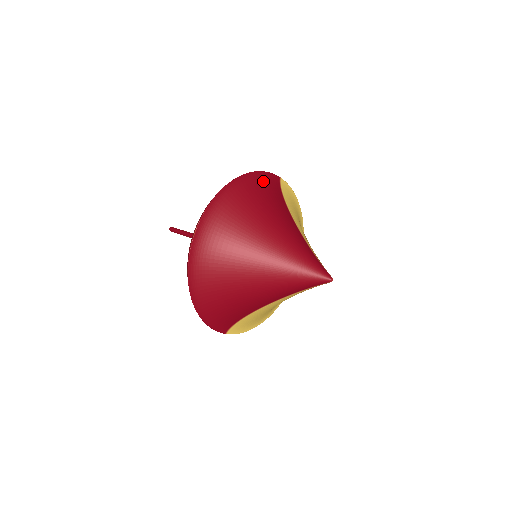
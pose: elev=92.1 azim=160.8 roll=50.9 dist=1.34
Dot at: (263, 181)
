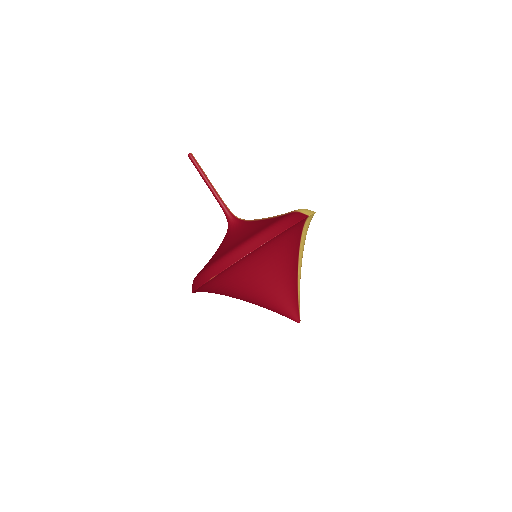
Dot at: (290, 233)
